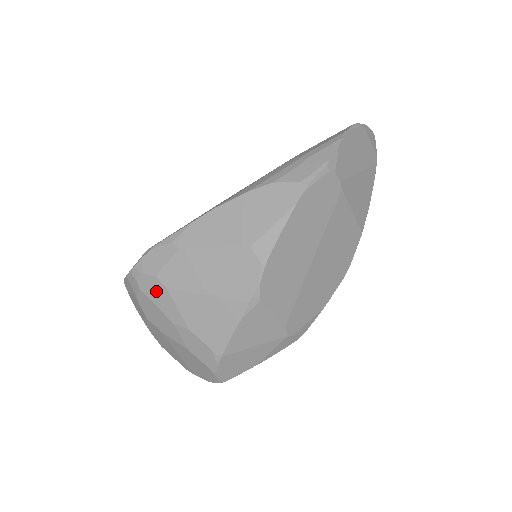
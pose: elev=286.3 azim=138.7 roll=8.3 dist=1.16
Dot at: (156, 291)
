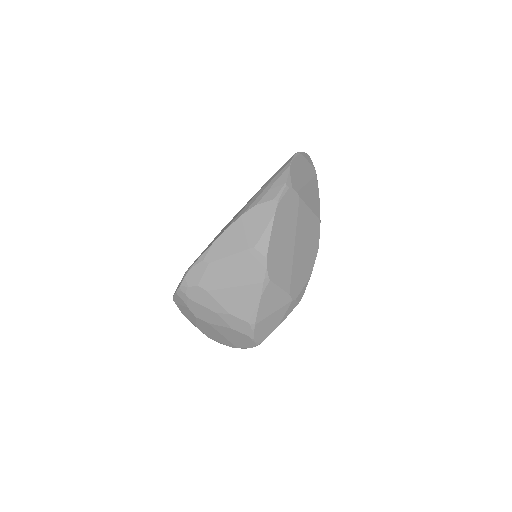
Dot at: (200, 296)
